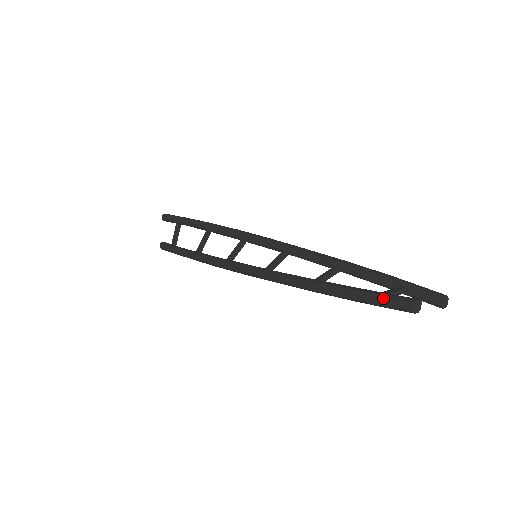
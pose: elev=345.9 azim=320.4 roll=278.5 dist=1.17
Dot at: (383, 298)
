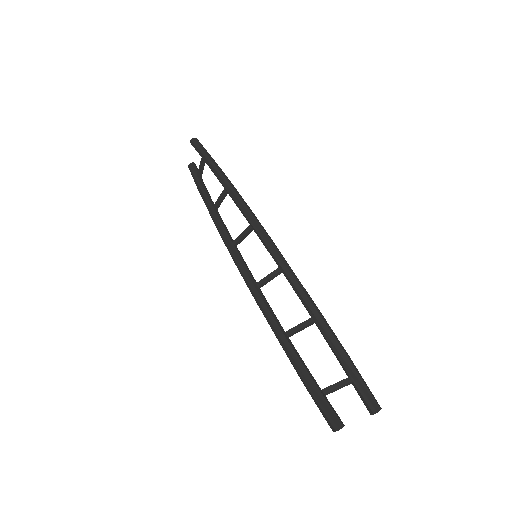
Dot at: (318, 404)
